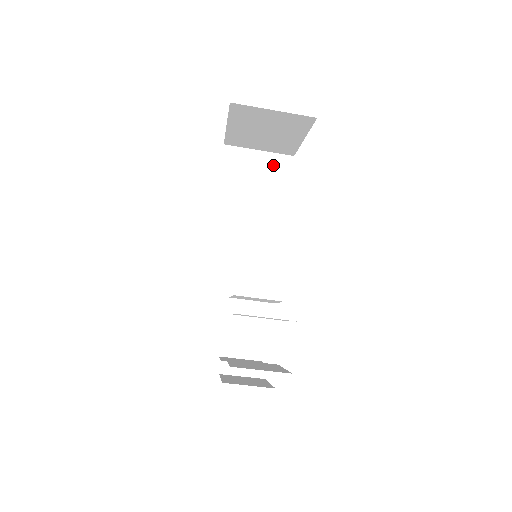
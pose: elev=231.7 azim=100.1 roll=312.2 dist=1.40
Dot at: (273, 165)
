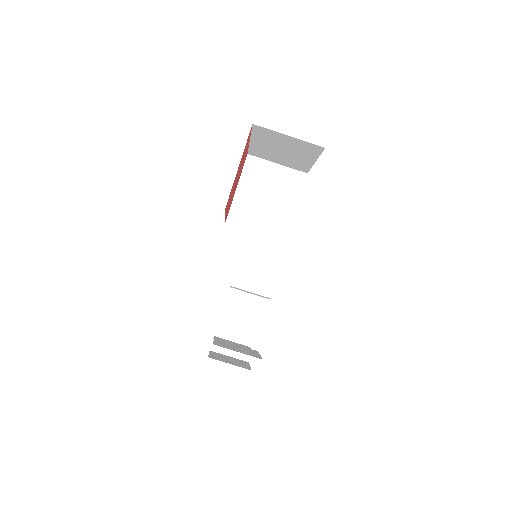
Dot at: (287, 179)
